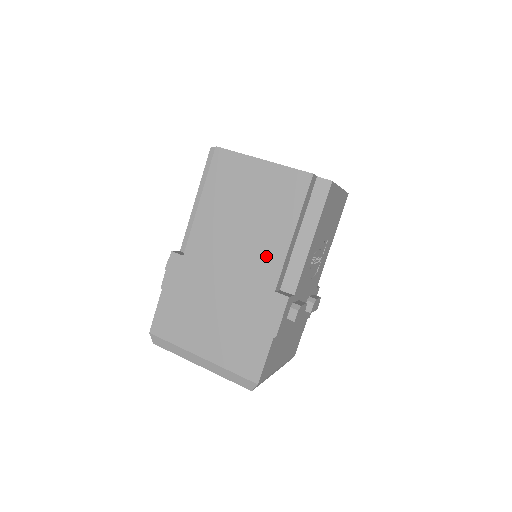
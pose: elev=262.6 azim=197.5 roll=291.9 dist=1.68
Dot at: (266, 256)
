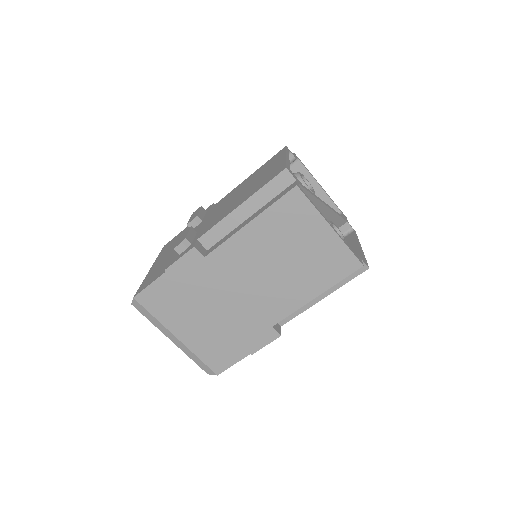
Dot at: (282, 300)
